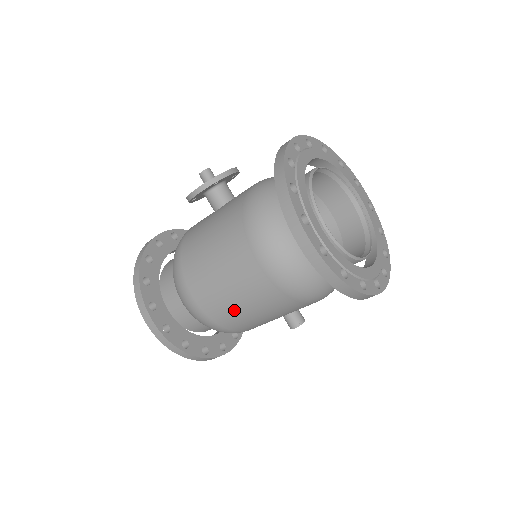
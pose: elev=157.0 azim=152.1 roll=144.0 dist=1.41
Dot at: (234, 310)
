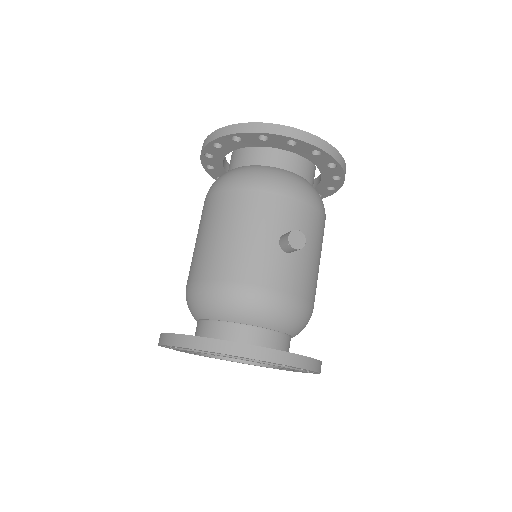
Dot at: (212, 248)
